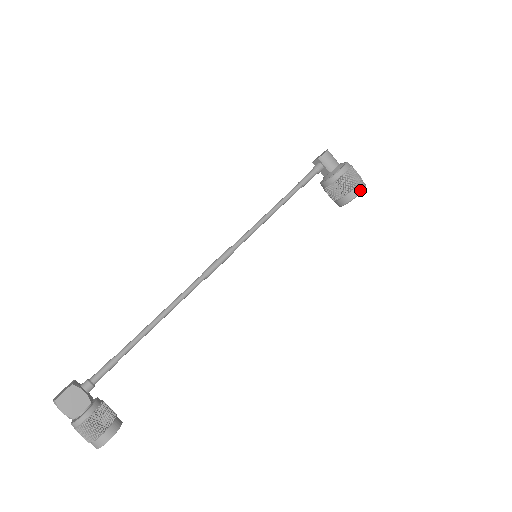
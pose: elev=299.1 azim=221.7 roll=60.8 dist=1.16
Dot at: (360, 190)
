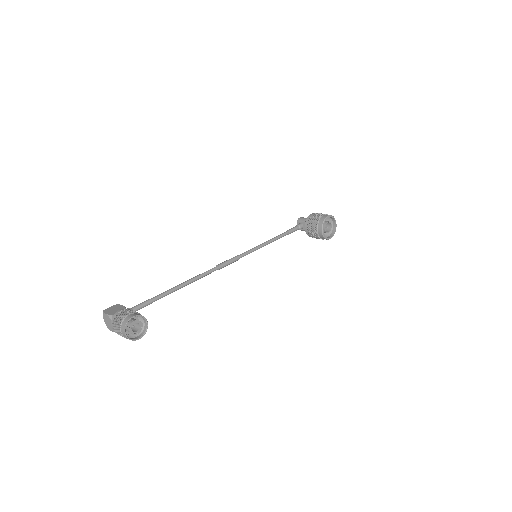
Dot at: (326, 216)
